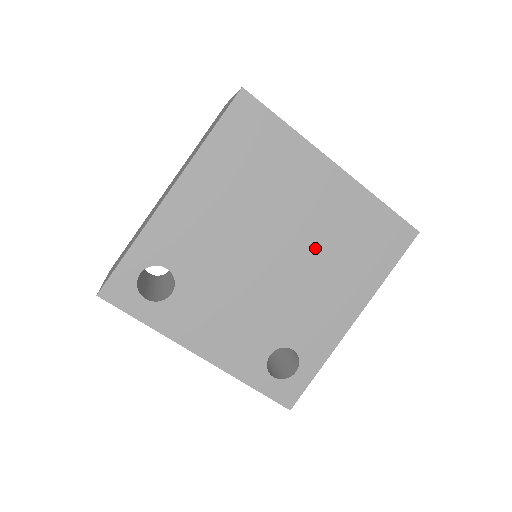
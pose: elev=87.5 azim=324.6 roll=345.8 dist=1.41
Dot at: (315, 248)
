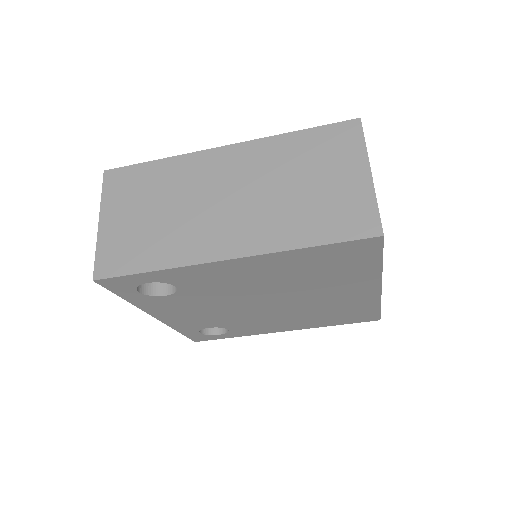
Dot at: (305, 308)
